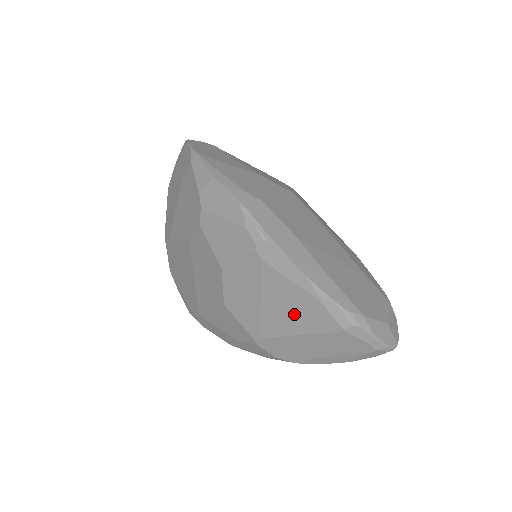
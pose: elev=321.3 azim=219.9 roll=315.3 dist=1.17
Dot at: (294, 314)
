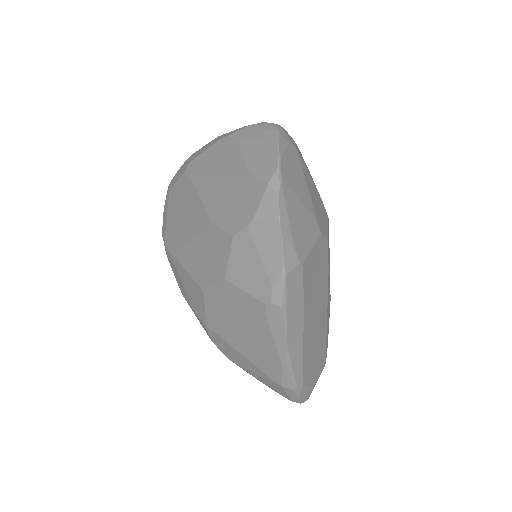
Dot at: (255, 349)
